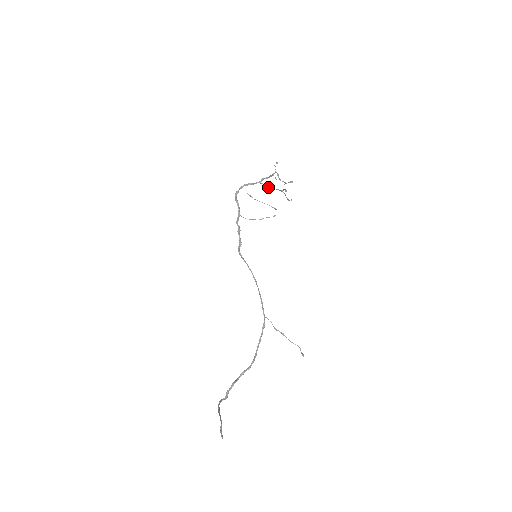
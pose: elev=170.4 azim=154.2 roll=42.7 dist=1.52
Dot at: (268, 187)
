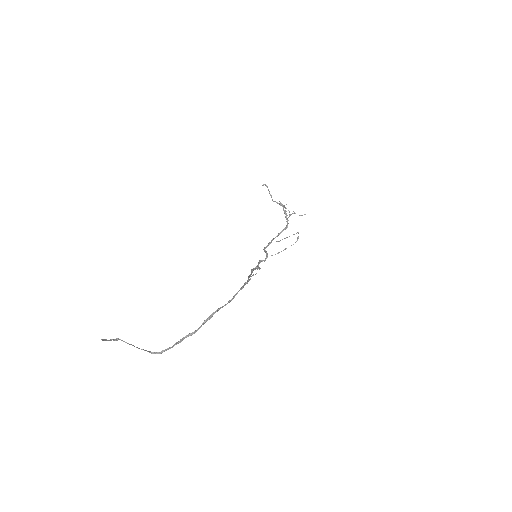
Dot at: occluded
